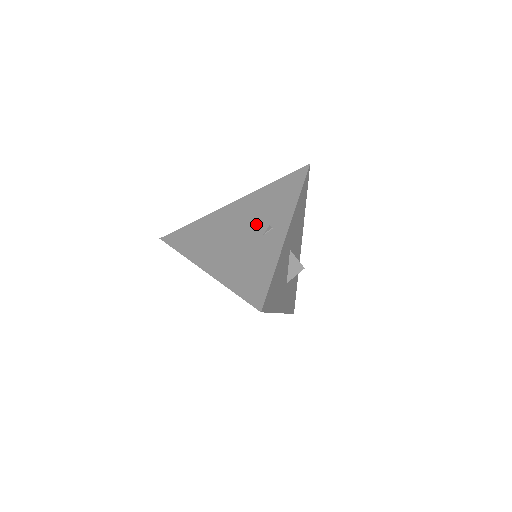
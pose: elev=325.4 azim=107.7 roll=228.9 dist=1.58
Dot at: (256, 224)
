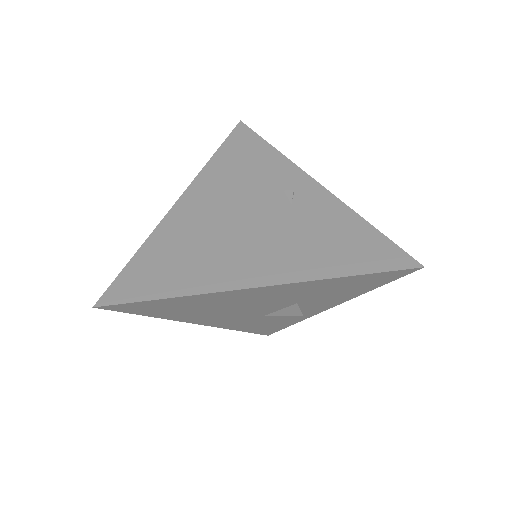
Dot at: (261, 199)
